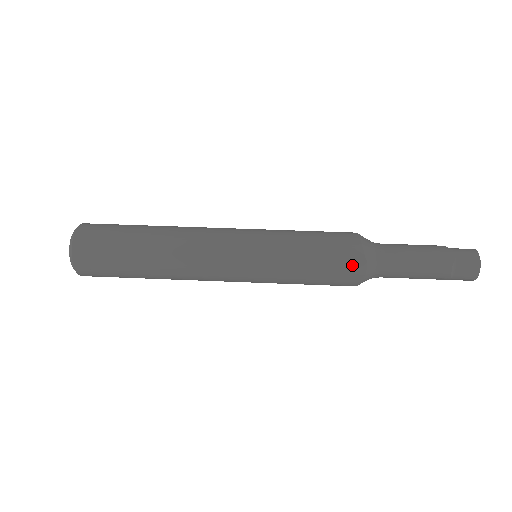
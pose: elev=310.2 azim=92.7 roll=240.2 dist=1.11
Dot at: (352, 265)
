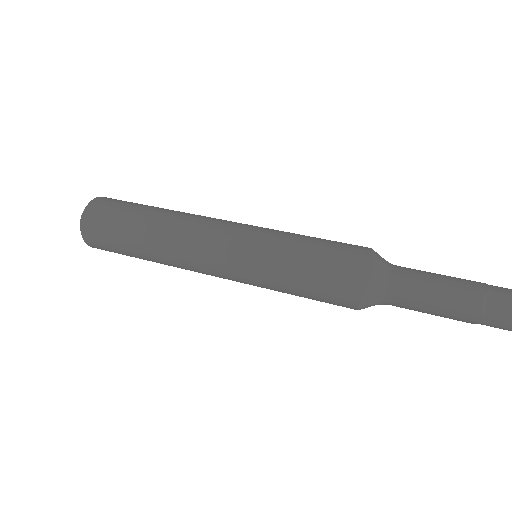
Dot at: (355, 269)
